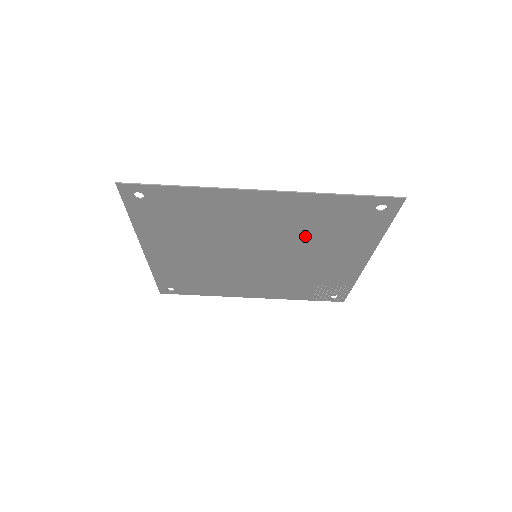
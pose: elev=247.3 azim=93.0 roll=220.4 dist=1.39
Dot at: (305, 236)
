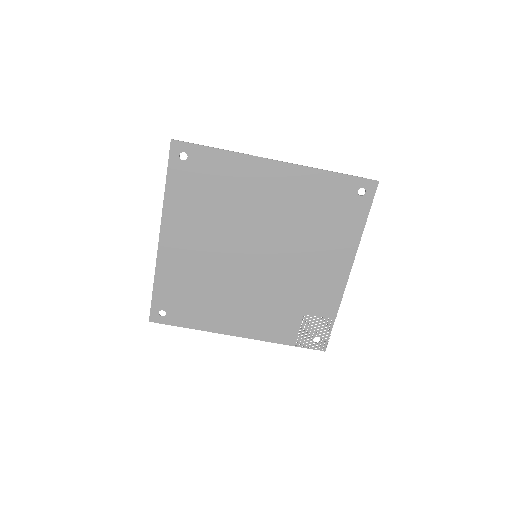
Dot at: (301, 227)
